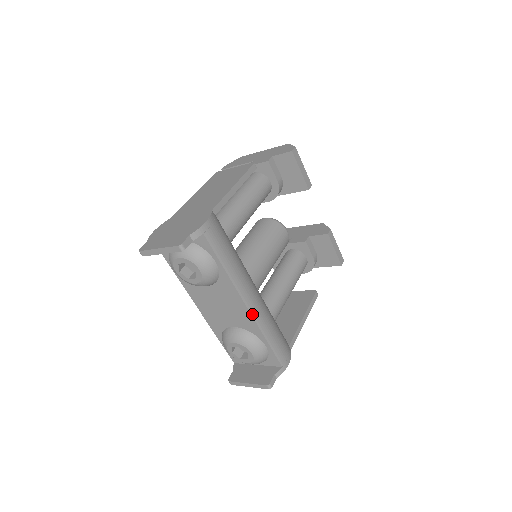
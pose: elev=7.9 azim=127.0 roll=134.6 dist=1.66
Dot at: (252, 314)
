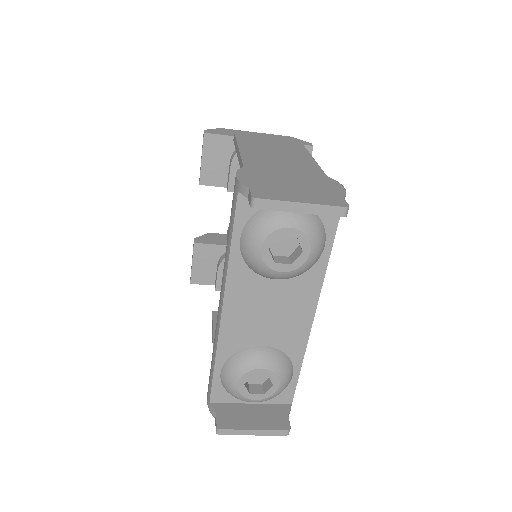
Dot at: occluded
